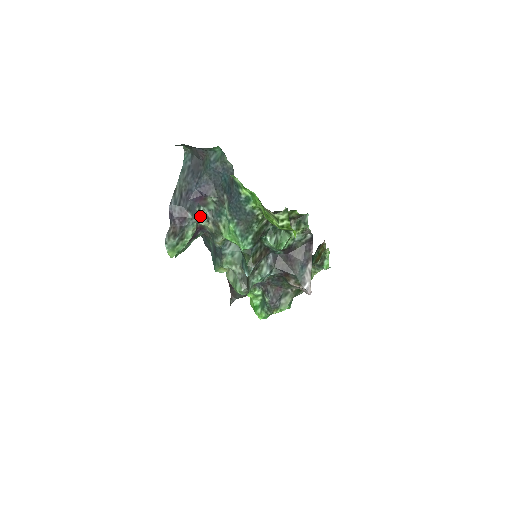
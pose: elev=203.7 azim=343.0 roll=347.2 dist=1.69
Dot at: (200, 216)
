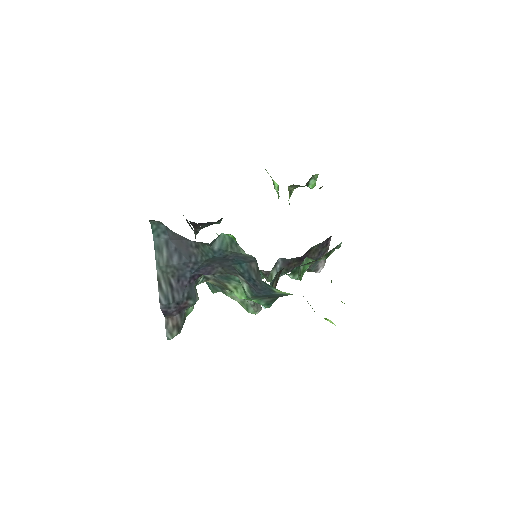
Dot at: (197, 283)
